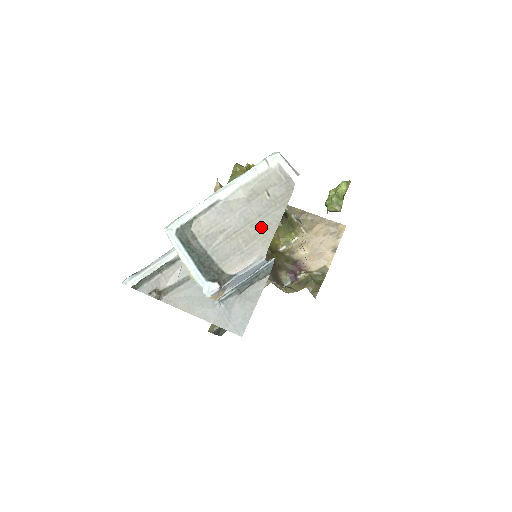
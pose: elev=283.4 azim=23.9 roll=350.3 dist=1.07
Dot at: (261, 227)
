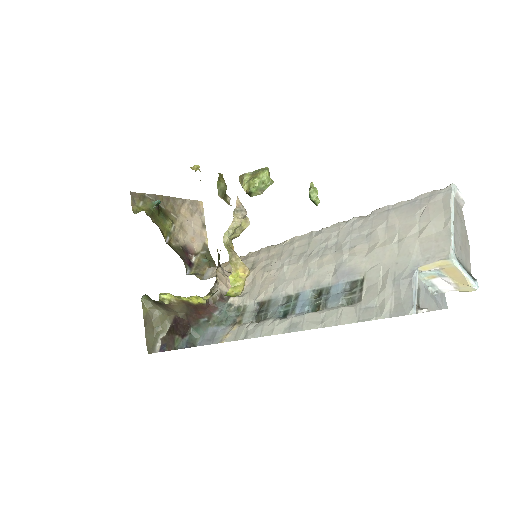
Dot at: (465, 236)
